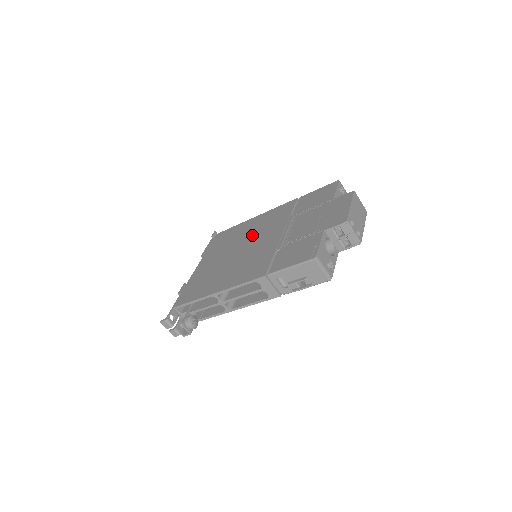
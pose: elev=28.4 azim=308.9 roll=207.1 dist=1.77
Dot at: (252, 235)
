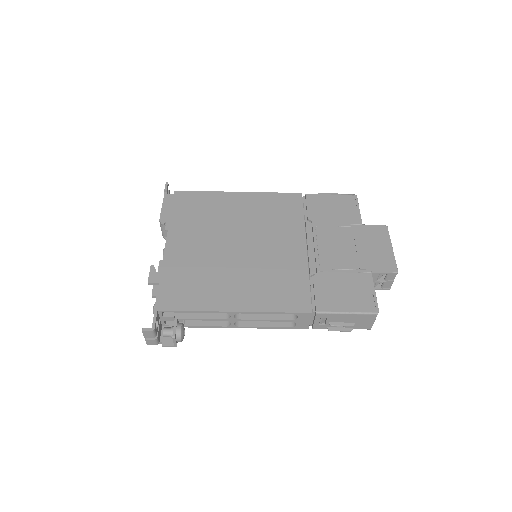
Dot at: (252, 227)
